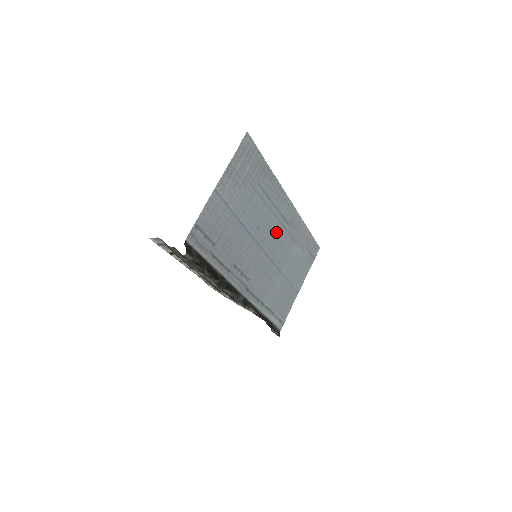
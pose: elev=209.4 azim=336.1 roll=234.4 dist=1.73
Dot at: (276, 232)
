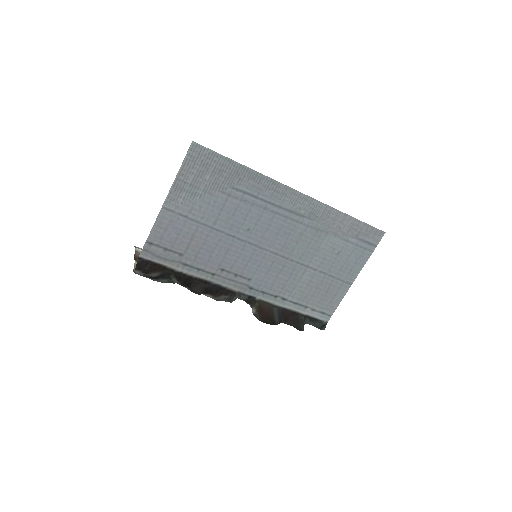
Dot at: (284, 229)
